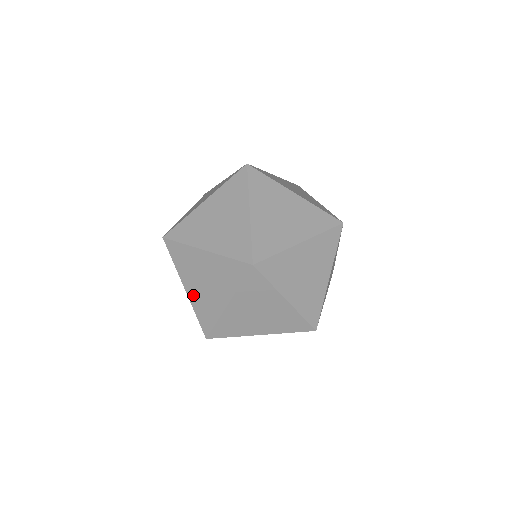
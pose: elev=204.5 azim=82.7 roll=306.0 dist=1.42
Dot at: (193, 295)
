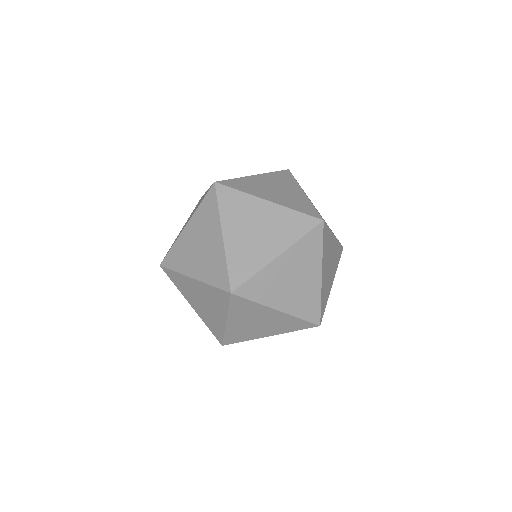
Dot at: (199, 312)
